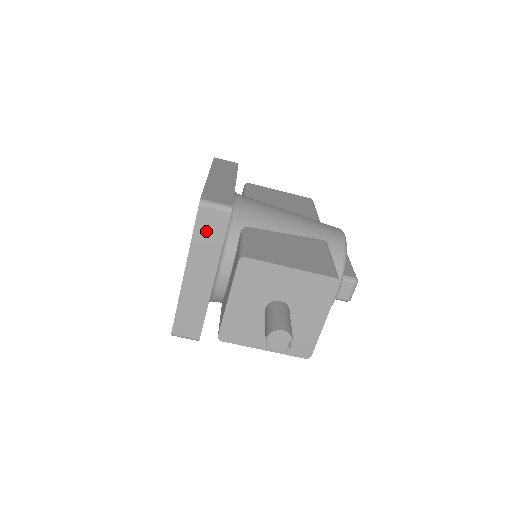
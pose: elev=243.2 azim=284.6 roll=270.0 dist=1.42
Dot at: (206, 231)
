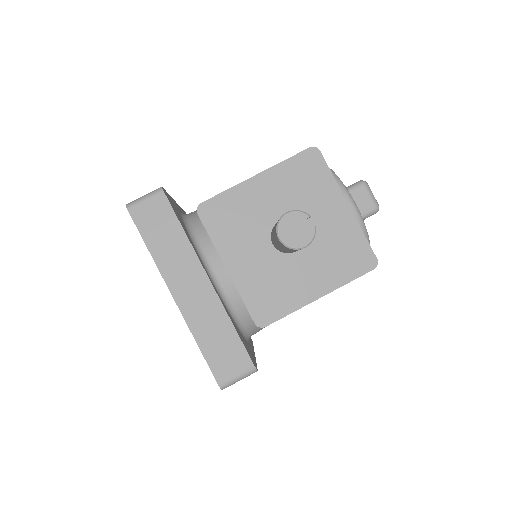
Dot at: (156, 230)
